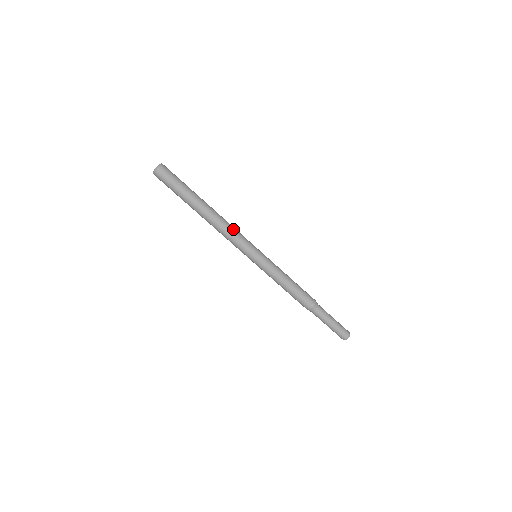
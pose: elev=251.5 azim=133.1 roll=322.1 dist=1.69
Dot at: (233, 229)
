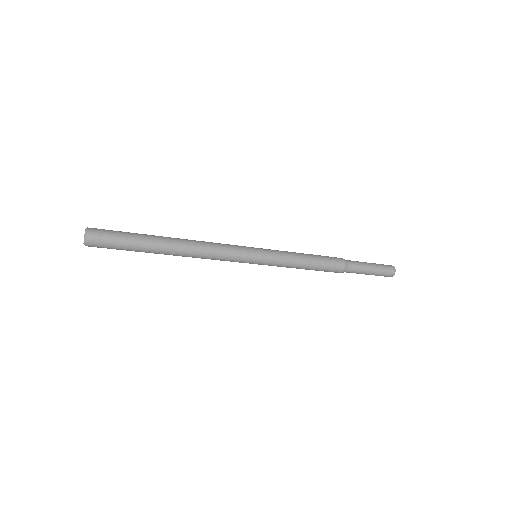
Dot at: (214, 254)
